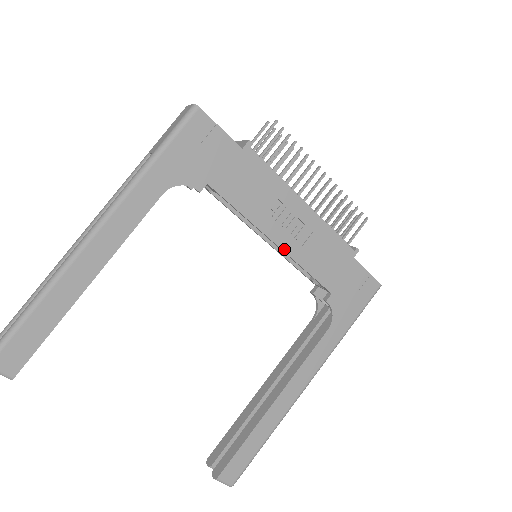
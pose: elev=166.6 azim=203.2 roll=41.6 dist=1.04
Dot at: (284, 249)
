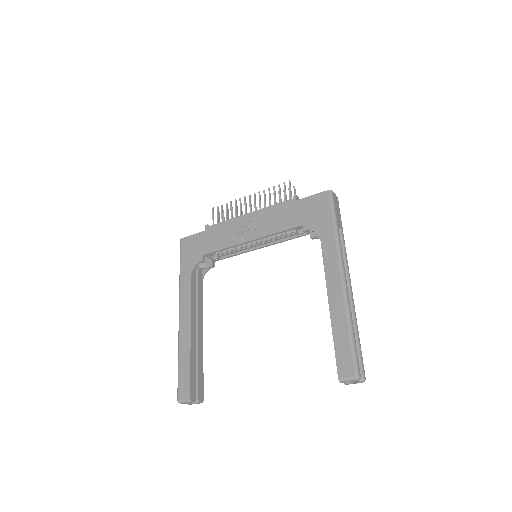
Dot at: (256, 238)
